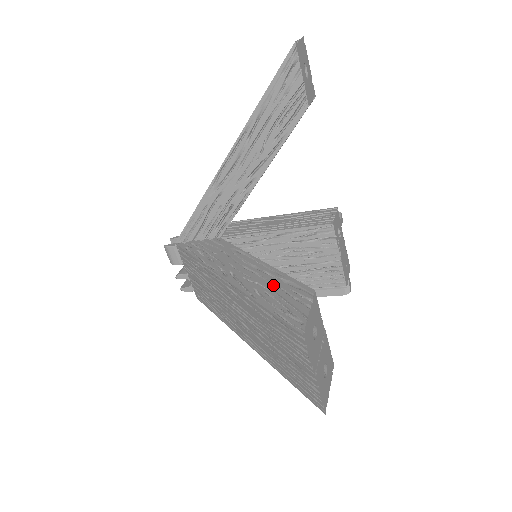
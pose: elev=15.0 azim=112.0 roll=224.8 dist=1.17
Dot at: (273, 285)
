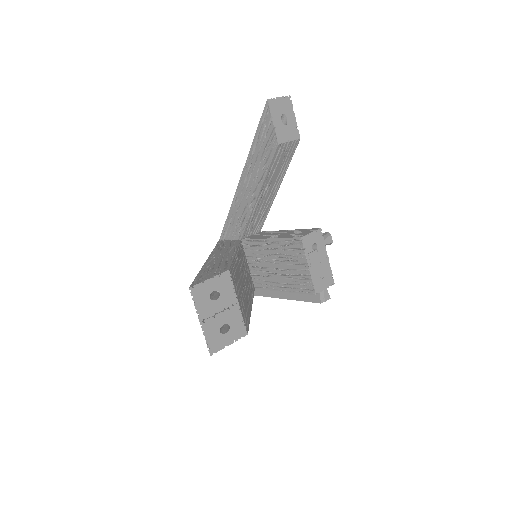
Dot at: (218, 265)
